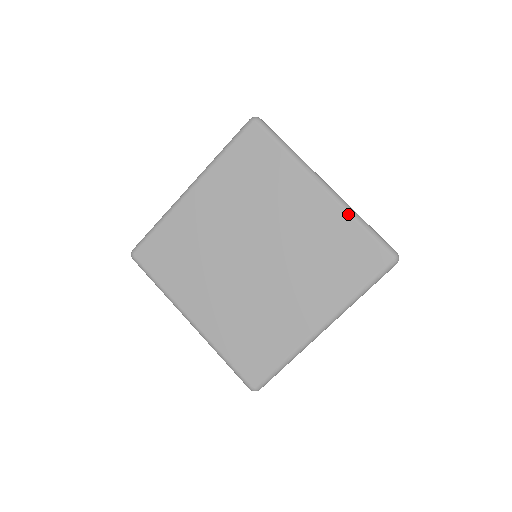
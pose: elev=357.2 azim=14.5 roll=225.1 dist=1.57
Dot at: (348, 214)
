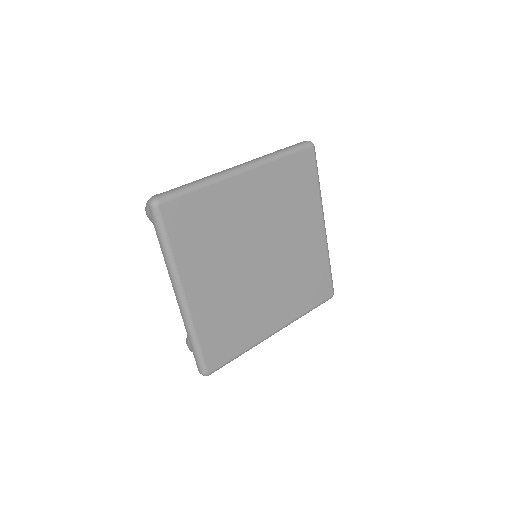
Dot at: (272, 162)
